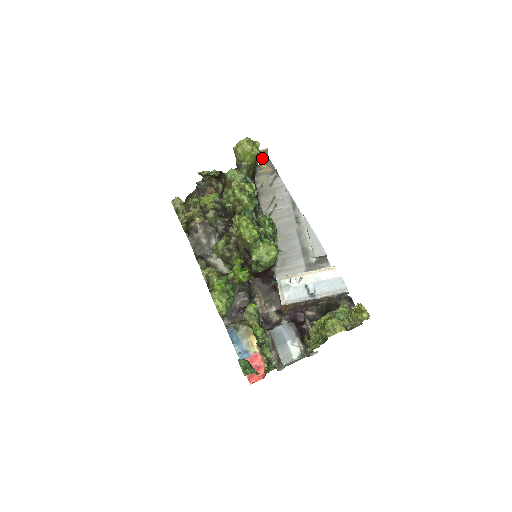
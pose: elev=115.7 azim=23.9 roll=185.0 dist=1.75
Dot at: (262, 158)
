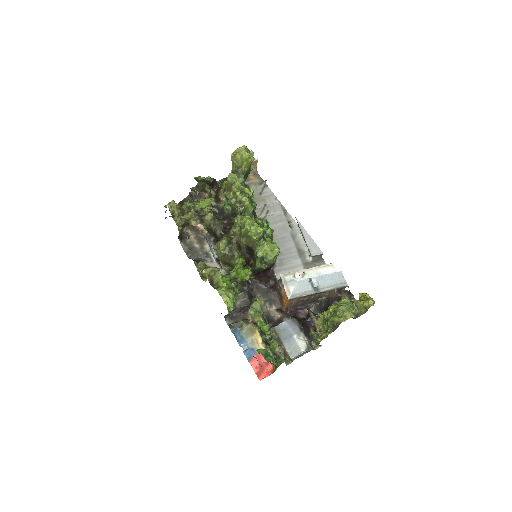
Dot at: occluded
